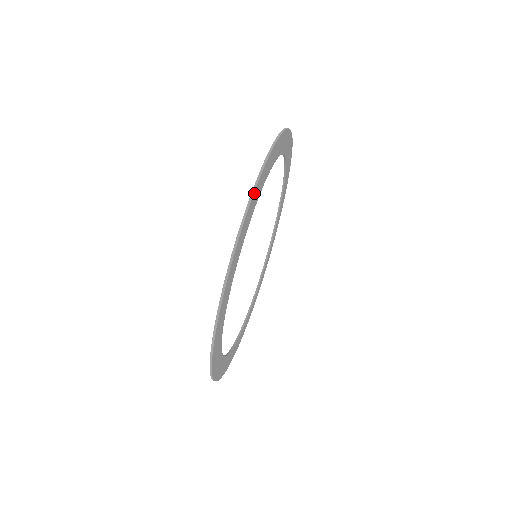
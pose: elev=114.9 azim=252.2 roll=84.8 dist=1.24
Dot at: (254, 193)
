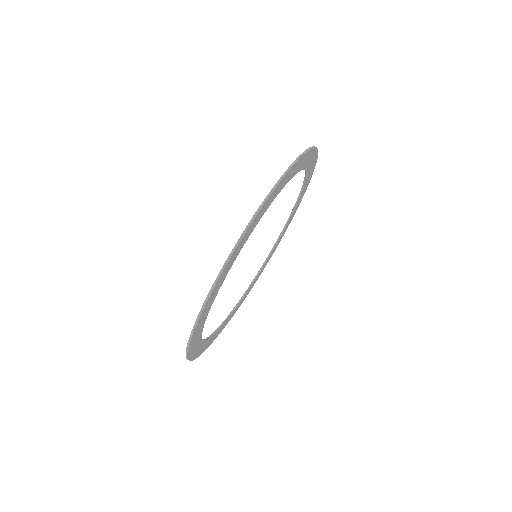
Dot at: (235, 249)
